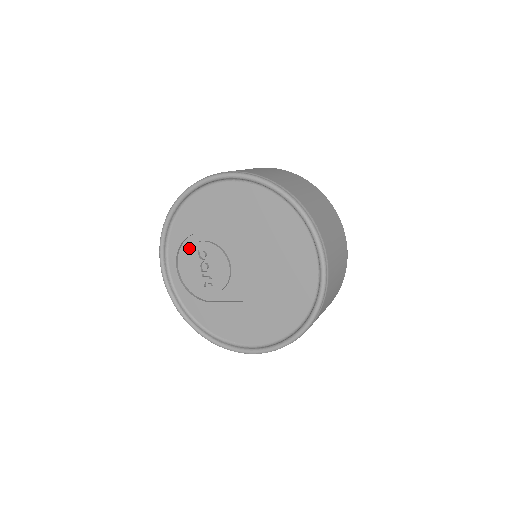
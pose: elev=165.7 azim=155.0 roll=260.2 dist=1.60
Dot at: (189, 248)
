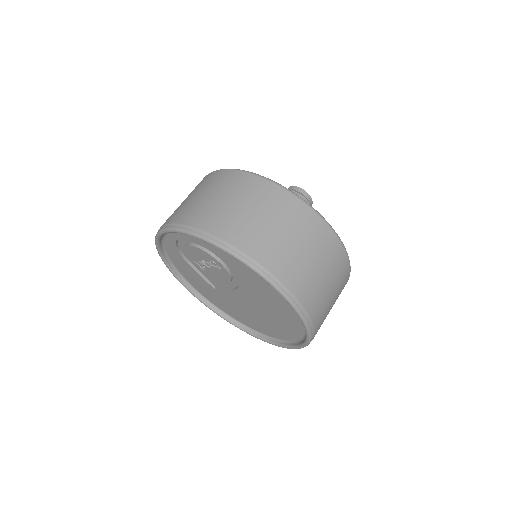
Dot at: (206, 252)
